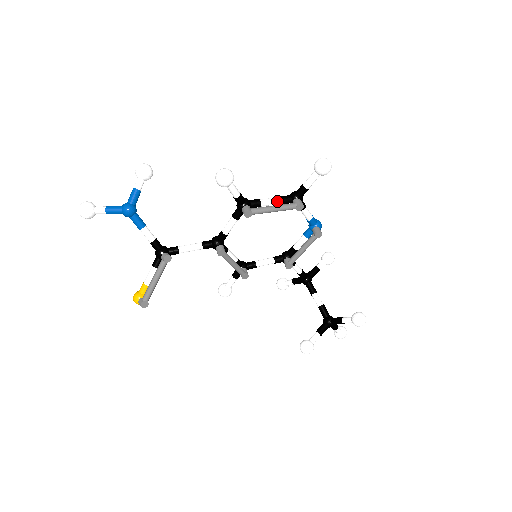
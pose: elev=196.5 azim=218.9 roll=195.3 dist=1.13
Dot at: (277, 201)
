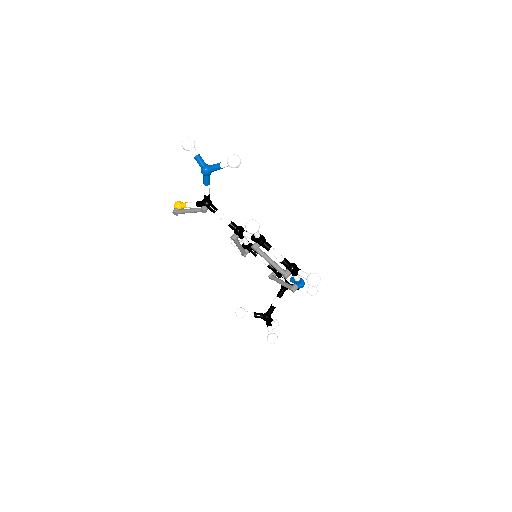
Dot at: (279, 259)
